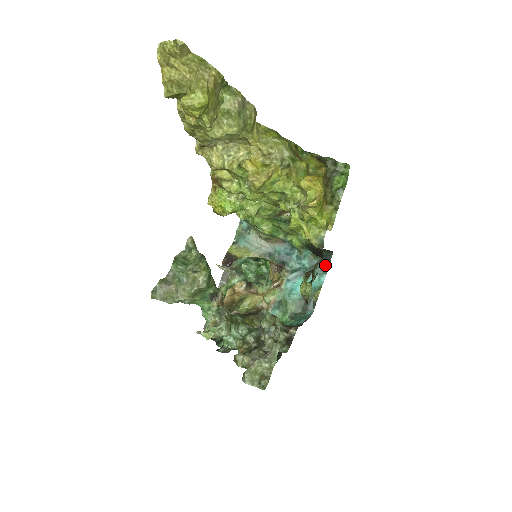
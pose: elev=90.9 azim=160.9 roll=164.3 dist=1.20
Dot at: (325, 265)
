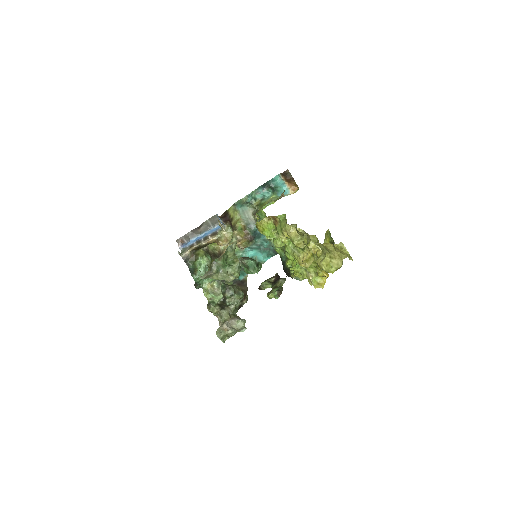
Dot at: (275, 253)
